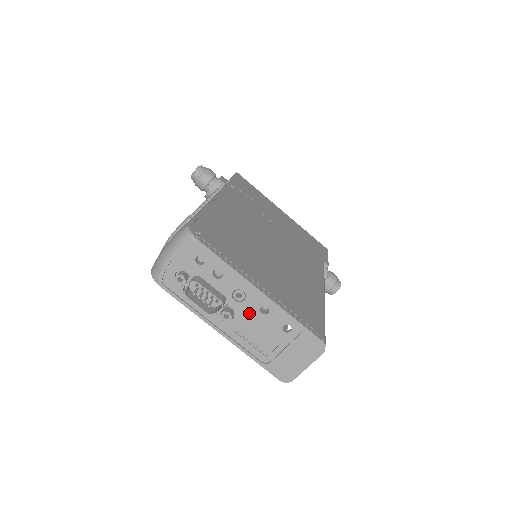
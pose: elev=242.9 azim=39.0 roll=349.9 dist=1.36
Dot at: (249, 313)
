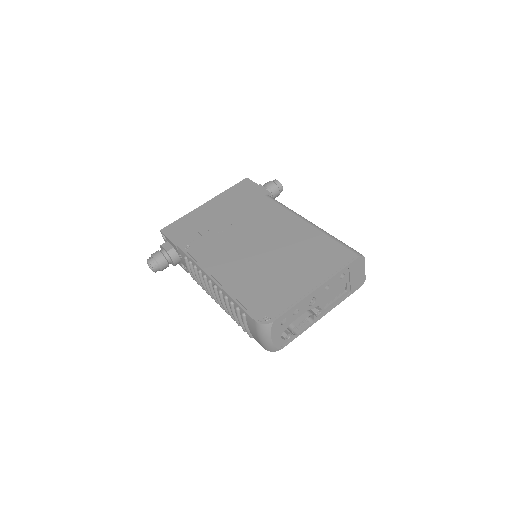
Dot at: (323, 297)
